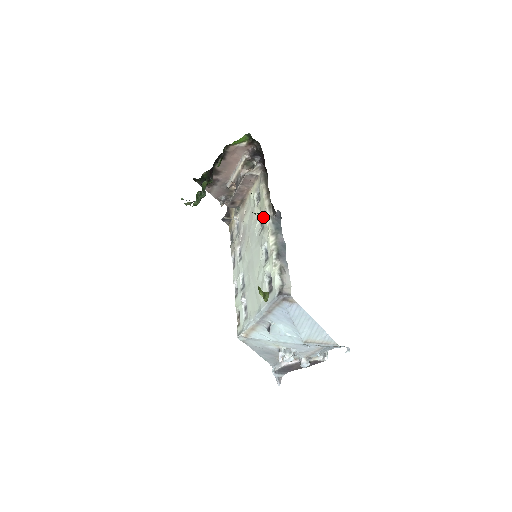
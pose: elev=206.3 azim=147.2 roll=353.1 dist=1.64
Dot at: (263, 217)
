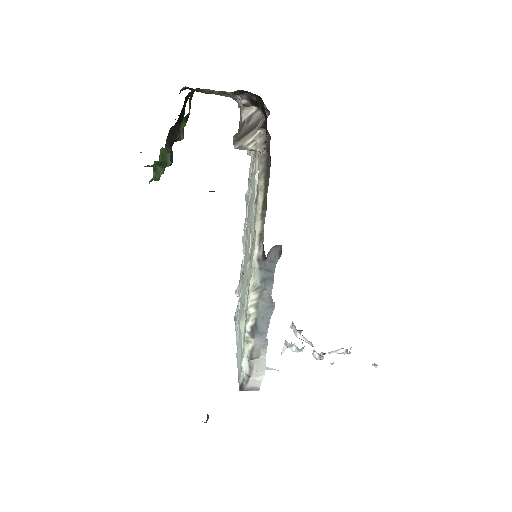
Dot at: (252, 243)
